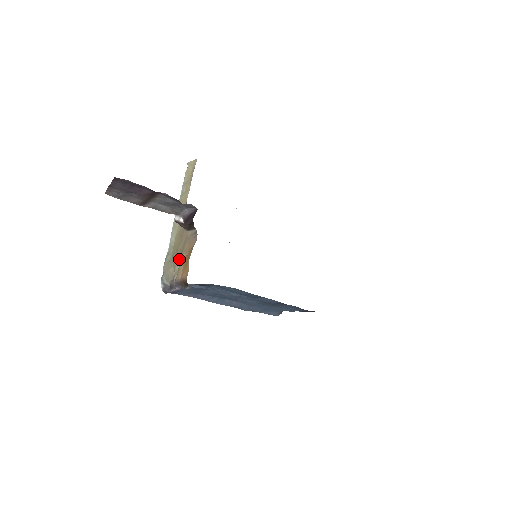
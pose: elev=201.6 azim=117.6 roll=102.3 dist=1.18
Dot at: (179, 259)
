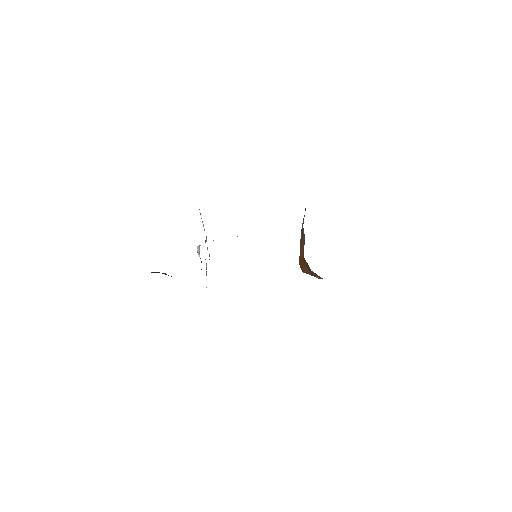
Dot at: occluded
